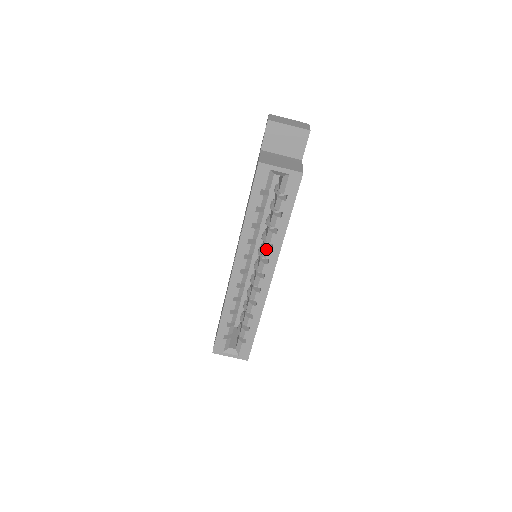
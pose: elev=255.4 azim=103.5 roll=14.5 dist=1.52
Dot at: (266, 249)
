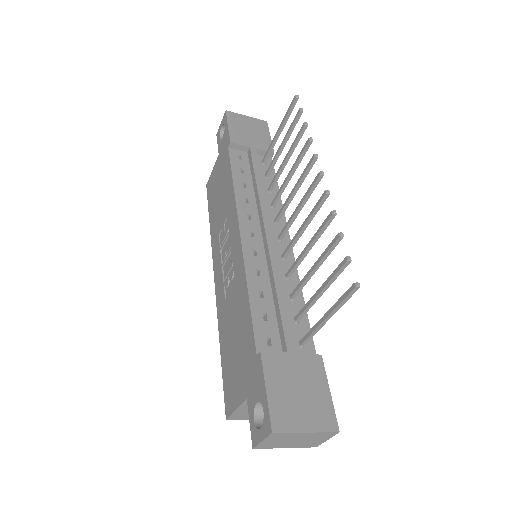
Dot at: occluded
